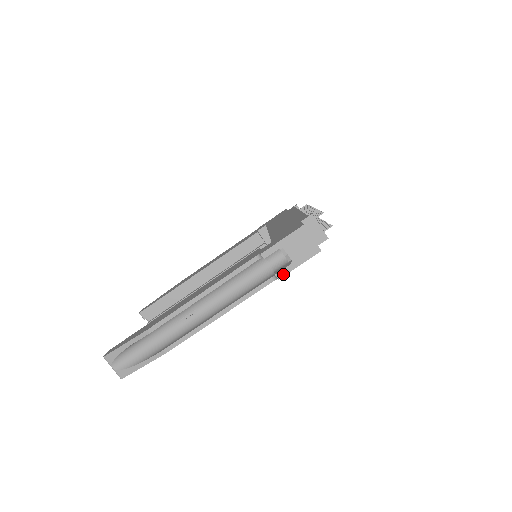
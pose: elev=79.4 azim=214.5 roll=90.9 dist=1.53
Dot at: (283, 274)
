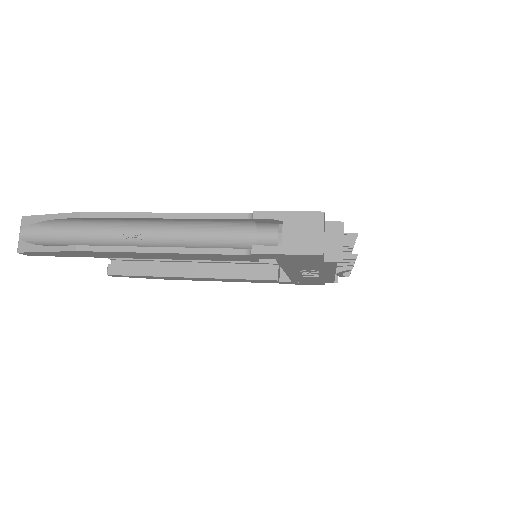
Dot at: (261, 251)
